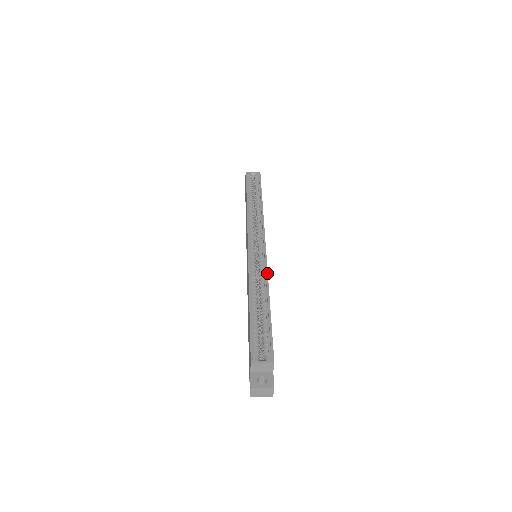
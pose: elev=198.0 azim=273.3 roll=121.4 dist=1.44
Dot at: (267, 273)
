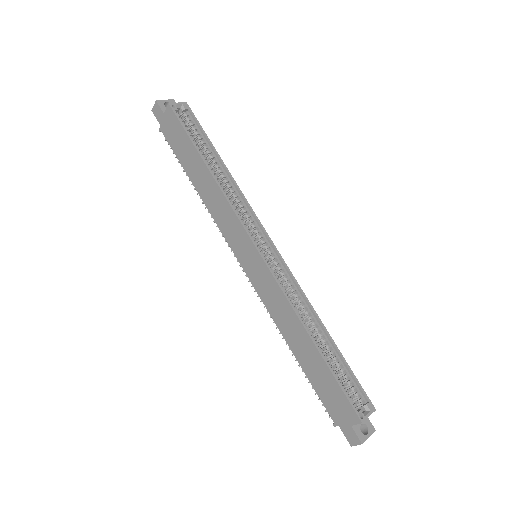
Dot at: (302, 290)
